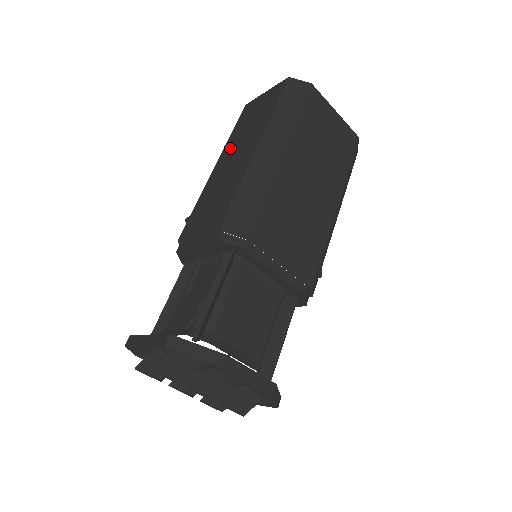
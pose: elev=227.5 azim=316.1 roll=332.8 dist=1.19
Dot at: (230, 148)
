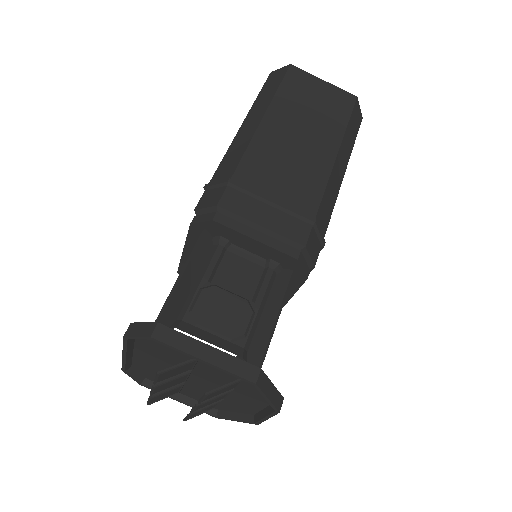
Dot at: (283, 119)
